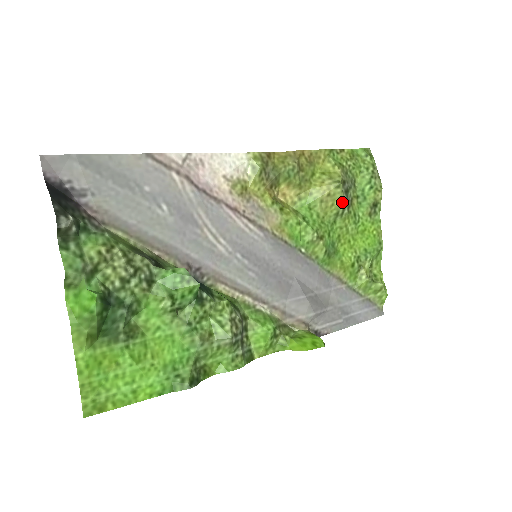
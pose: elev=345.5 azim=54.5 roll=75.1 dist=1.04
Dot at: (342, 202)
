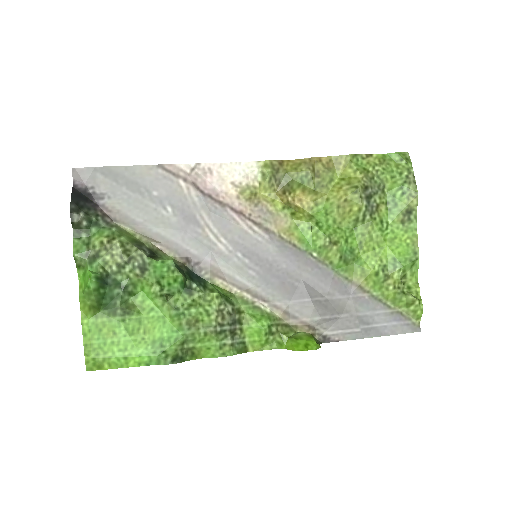
Dot at: (361, 208)
